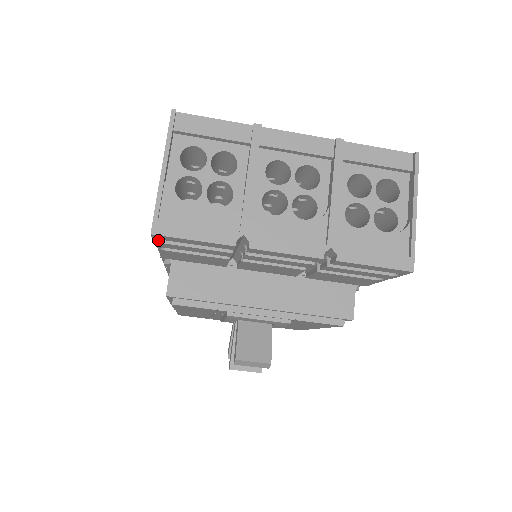
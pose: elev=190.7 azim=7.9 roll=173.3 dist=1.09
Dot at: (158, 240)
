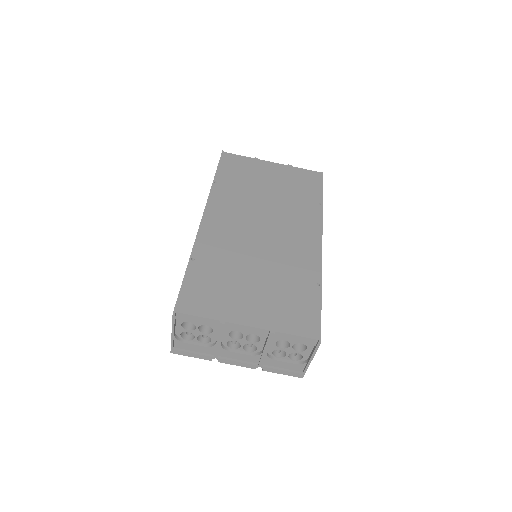
Dot at: occluded
